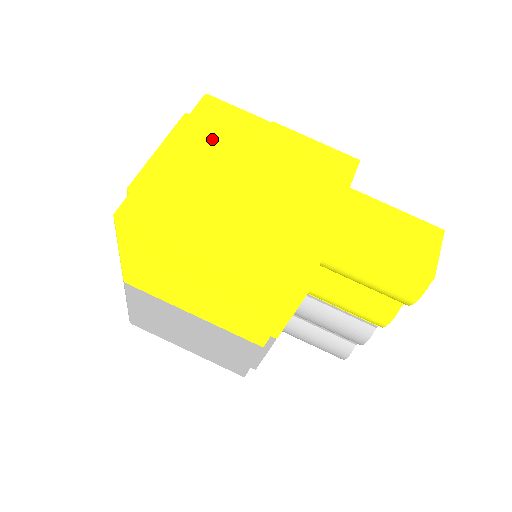
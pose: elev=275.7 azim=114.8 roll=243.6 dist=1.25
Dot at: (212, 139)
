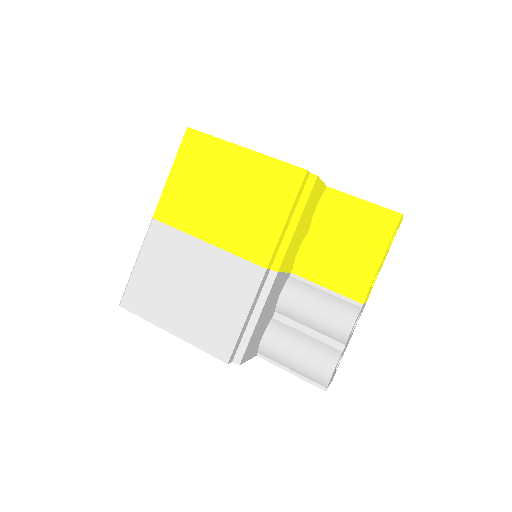
Dot at: occluded
